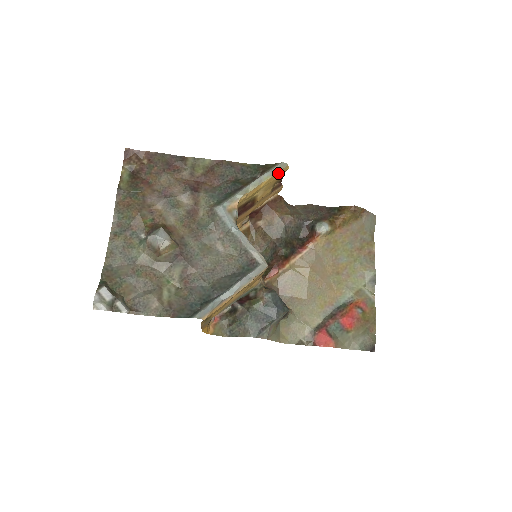
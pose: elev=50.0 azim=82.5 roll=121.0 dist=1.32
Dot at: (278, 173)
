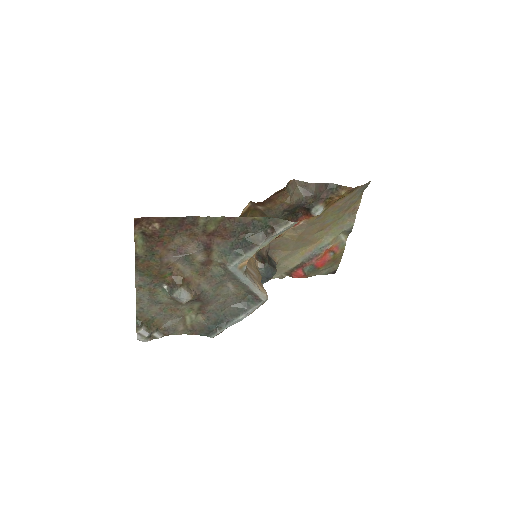
Dot at: (288, 228)
